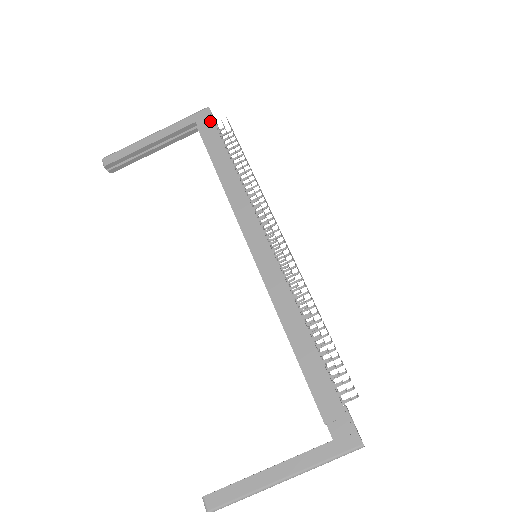
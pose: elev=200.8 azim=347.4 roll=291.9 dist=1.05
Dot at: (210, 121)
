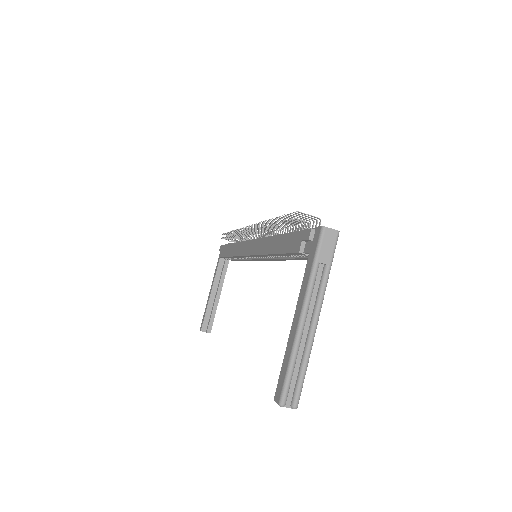
Dot at: (221, 247)
